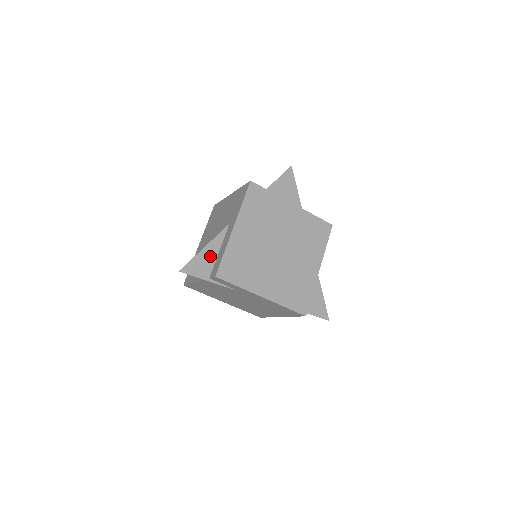
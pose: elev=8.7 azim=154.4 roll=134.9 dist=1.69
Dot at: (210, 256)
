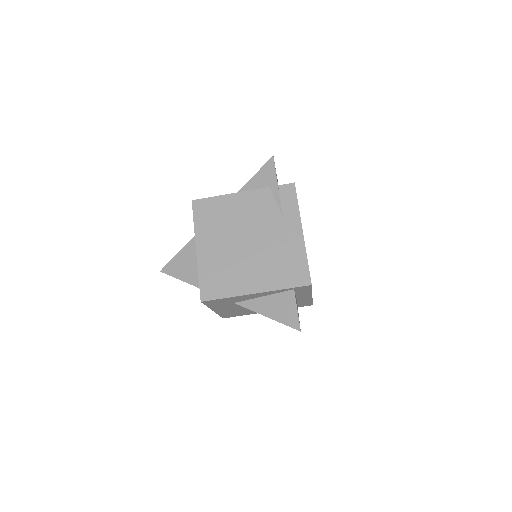
Dot at: occluded
